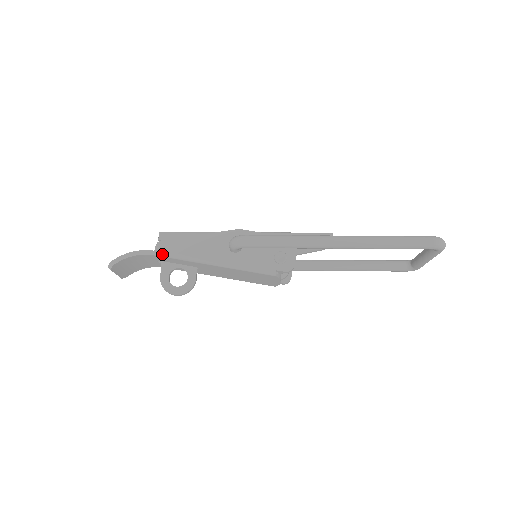
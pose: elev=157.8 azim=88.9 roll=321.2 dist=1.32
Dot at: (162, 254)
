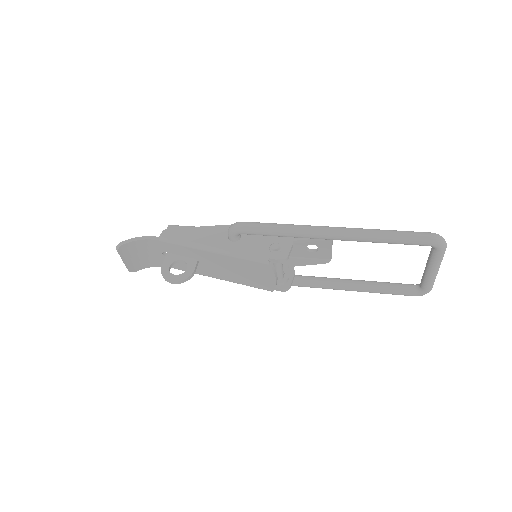
Dot at: (166, 239)
